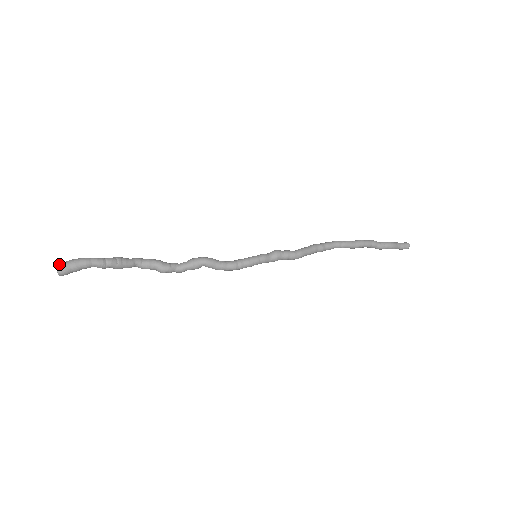
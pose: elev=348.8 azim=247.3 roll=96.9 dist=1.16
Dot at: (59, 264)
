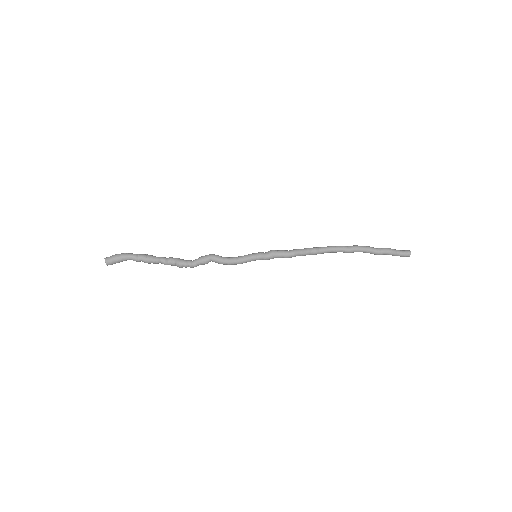
Dot at: (108, 257)
